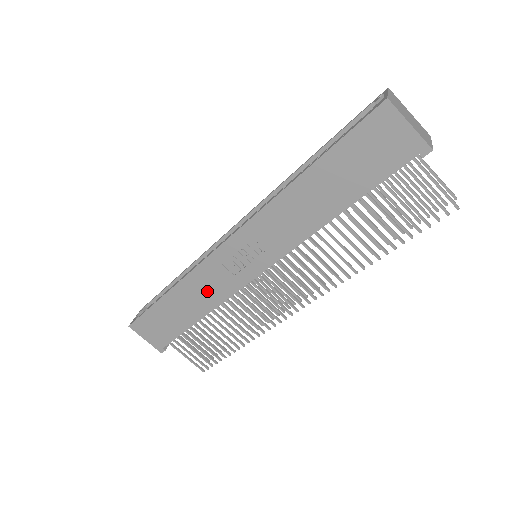
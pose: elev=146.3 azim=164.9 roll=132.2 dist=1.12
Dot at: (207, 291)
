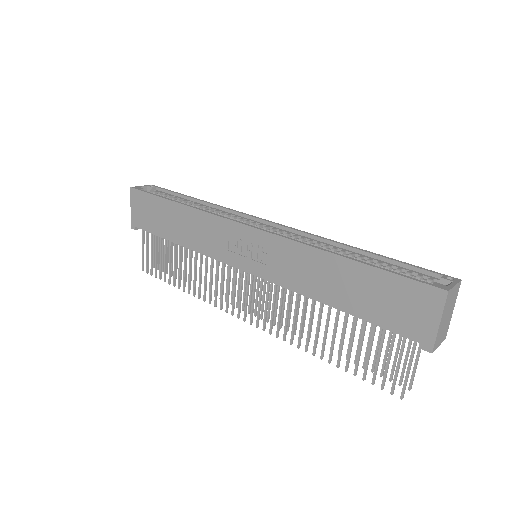
Dot at: (201, 235)
